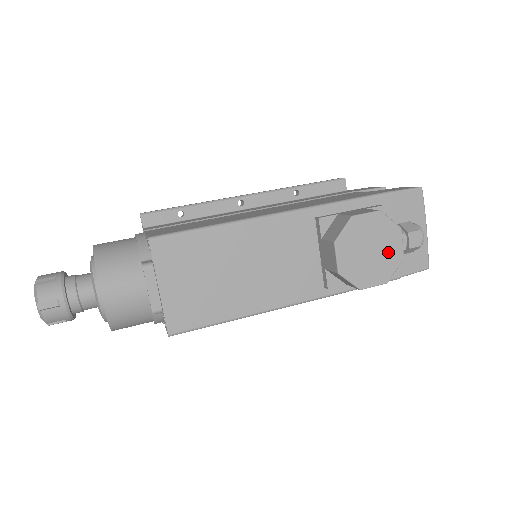
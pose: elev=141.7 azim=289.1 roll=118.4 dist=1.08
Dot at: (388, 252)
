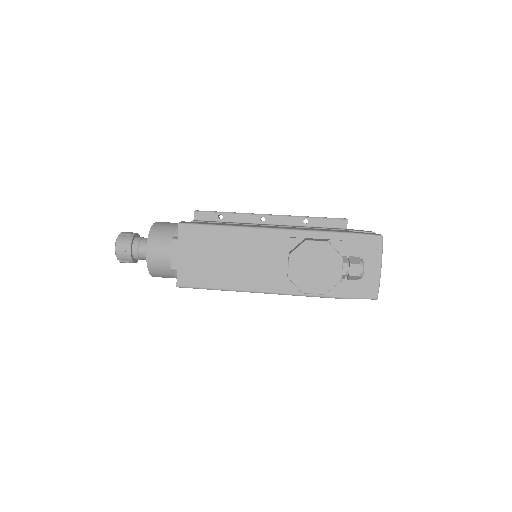
Dot at: (329, 272)
